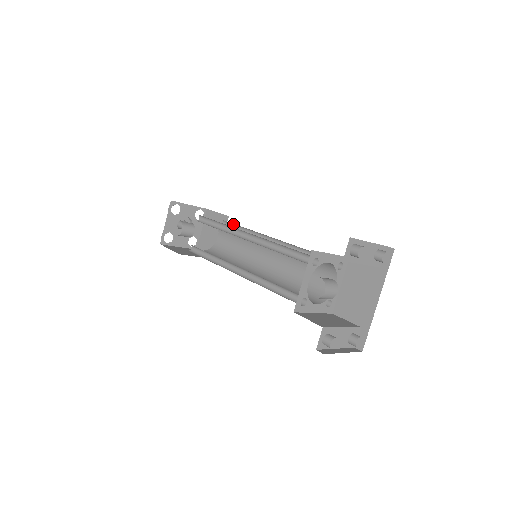
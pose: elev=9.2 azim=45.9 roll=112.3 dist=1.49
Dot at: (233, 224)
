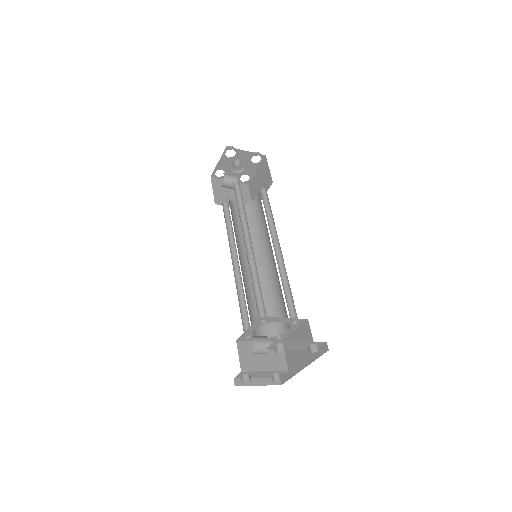
Dot at: (268, 198)
